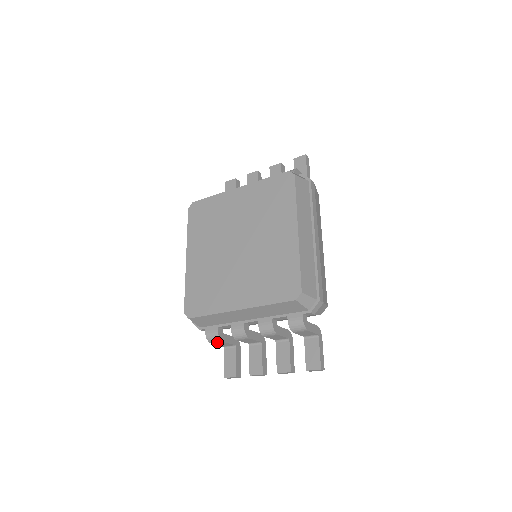
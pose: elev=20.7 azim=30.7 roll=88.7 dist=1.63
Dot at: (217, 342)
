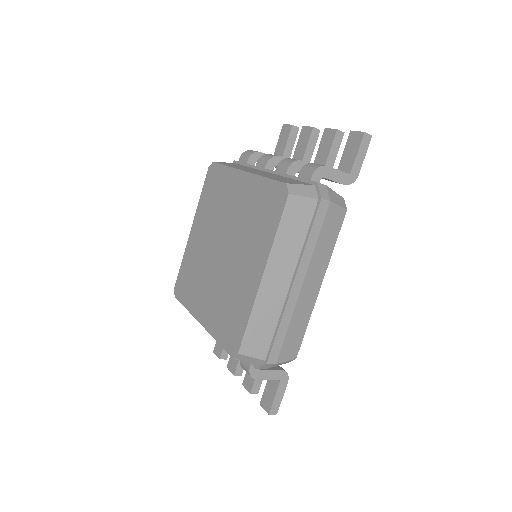
Dot at: occluded
